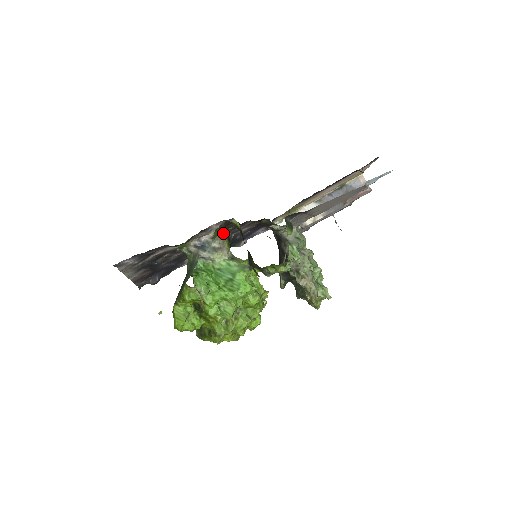
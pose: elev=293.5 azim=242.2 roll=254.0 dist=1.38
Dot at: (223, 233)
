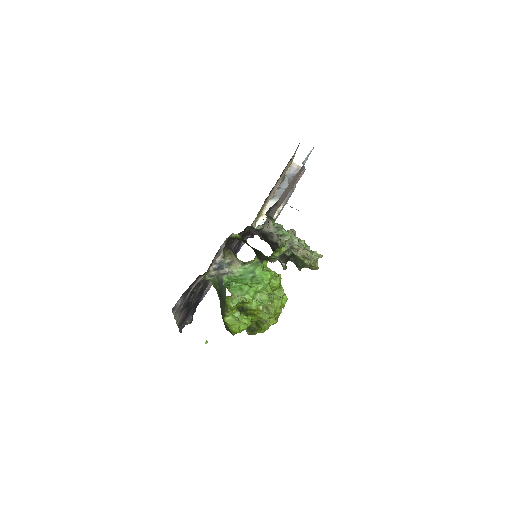
Dot at: (228, 250)
